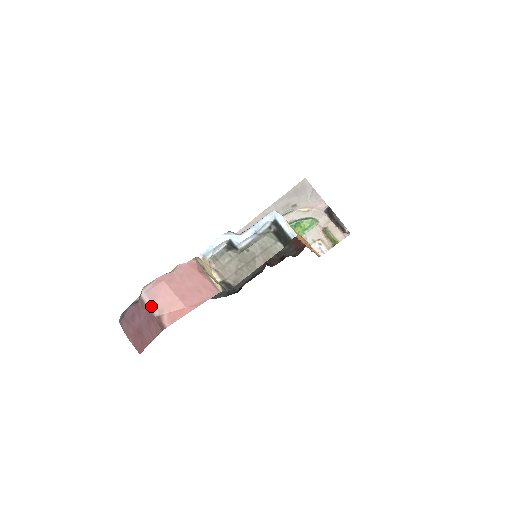
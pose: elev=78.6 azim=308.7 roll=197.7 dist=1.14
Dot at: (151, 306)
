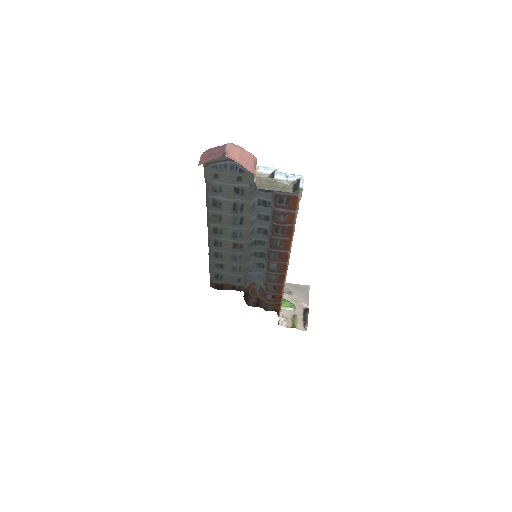
Dot at: (227, 148)
